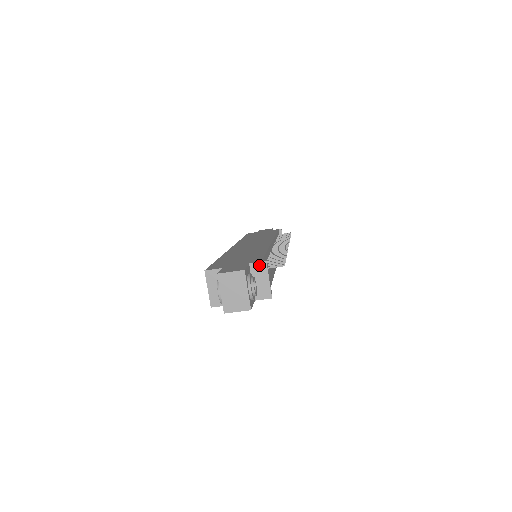
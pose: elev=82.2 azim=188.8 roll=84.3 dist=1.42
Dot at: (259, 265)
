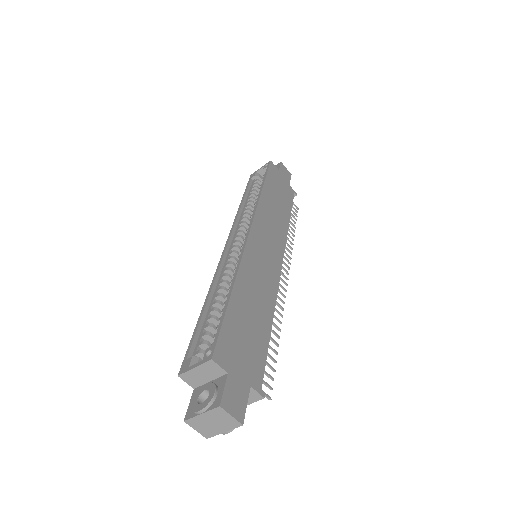
Dot at: (256, 394)
